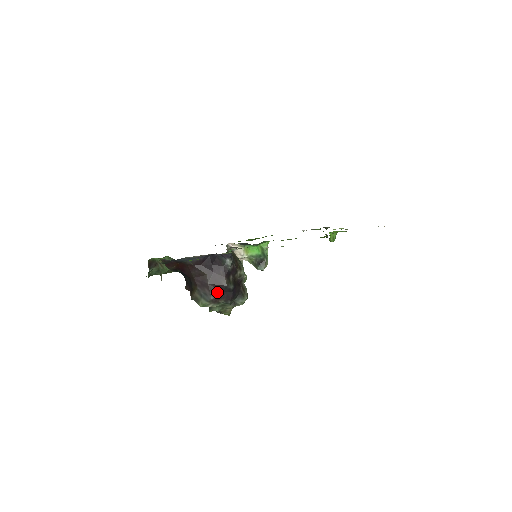
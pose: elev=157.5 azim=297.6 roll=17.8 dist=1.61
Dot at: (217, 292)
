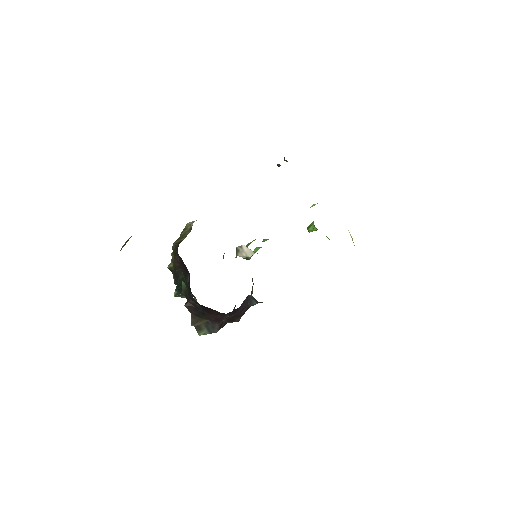
Dot at: (224, 325)
